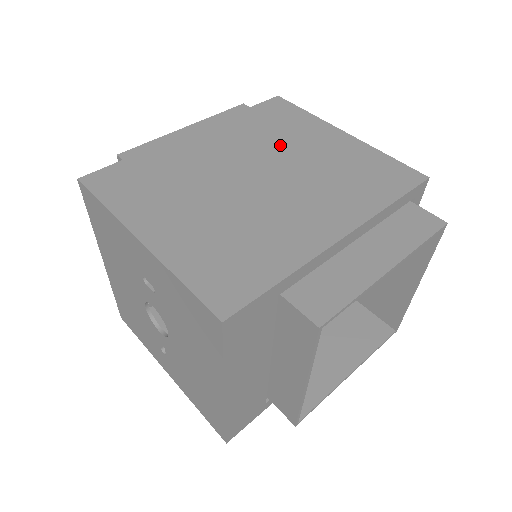
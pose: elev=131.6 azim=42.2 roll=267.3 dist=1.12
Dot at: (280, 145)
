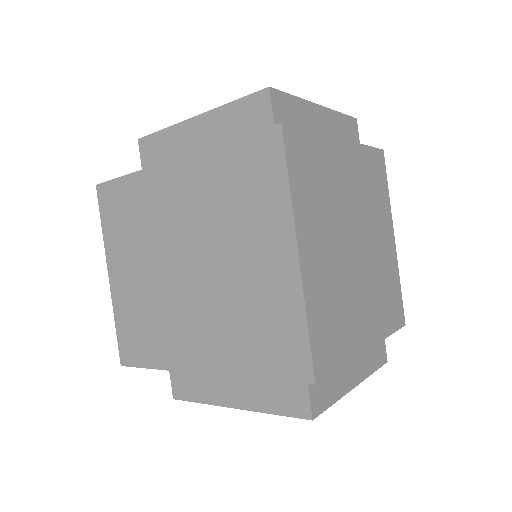
Dot at: (225, 233)
